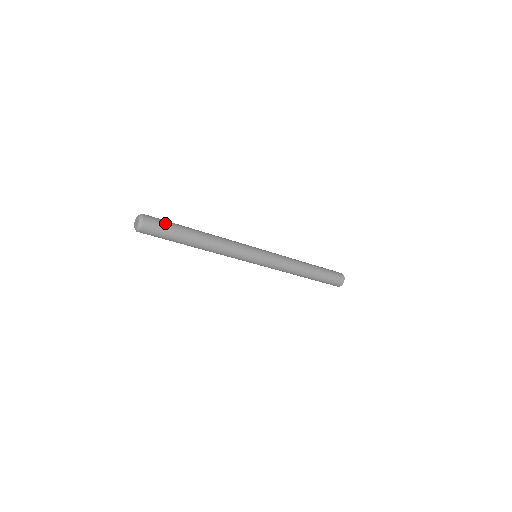
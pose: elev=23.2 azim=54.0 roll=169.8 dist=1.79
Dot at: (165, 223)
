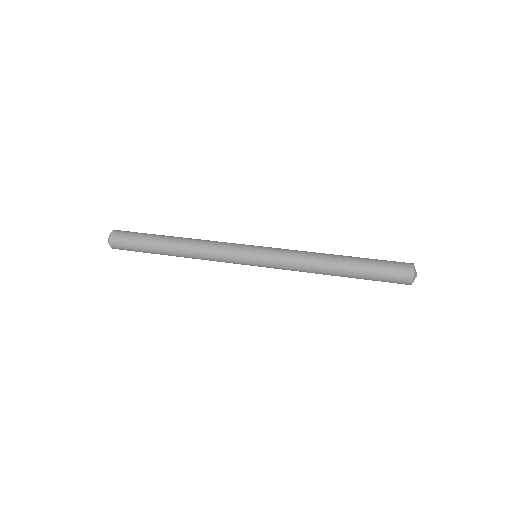
Dot at: (132, 241)
